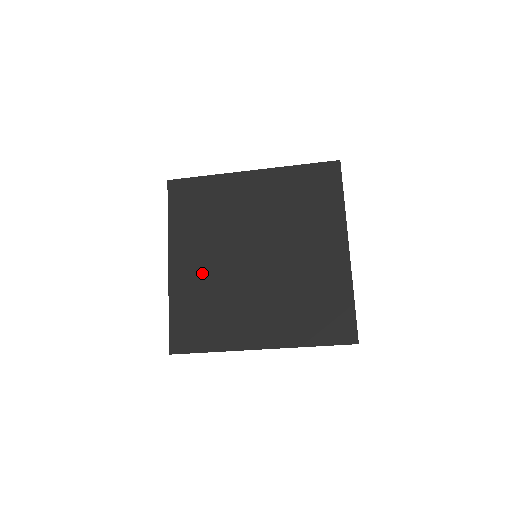
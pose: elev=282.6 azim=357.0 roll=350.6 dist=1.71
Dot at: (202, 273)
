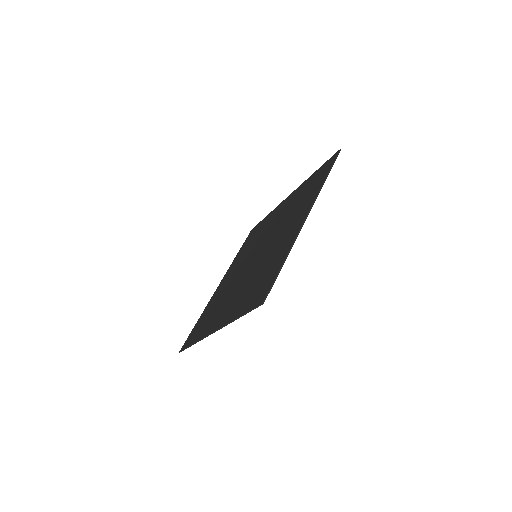
Dot at: (227, 283)
